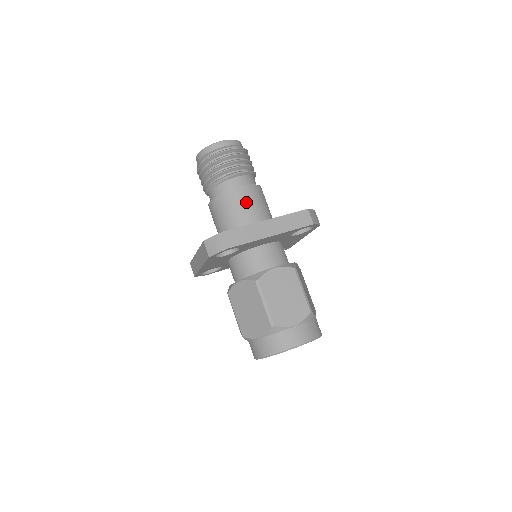
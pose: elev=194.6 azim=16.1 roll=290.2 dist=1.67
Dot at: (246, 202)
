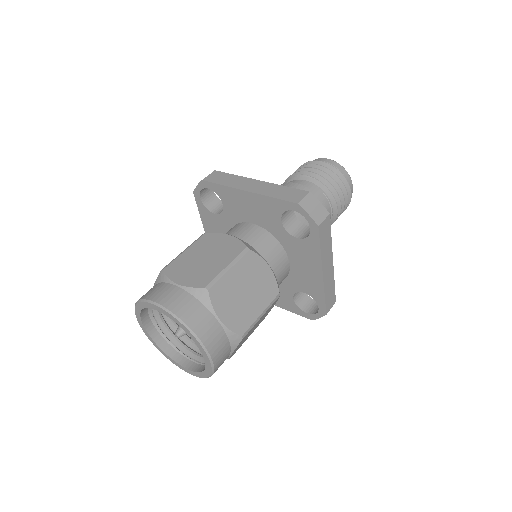
Dot at: occluded
